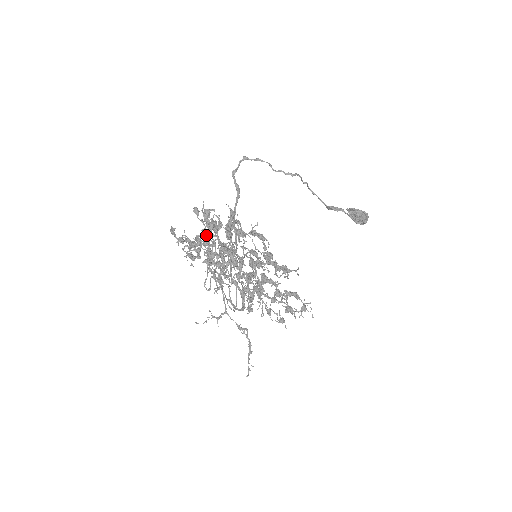
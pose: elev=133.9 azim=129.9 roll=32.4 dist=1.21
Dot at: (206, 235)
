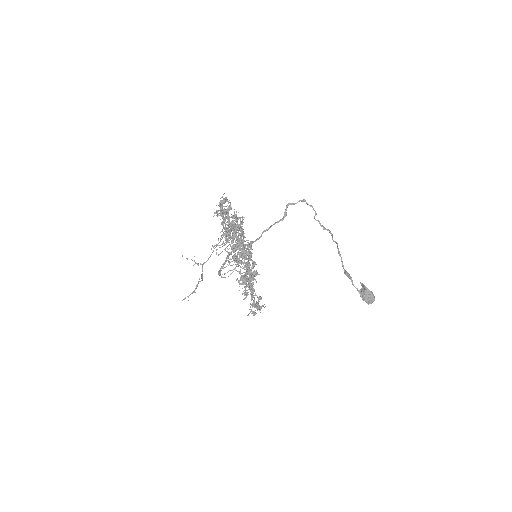
Dot at: (218, 214)
